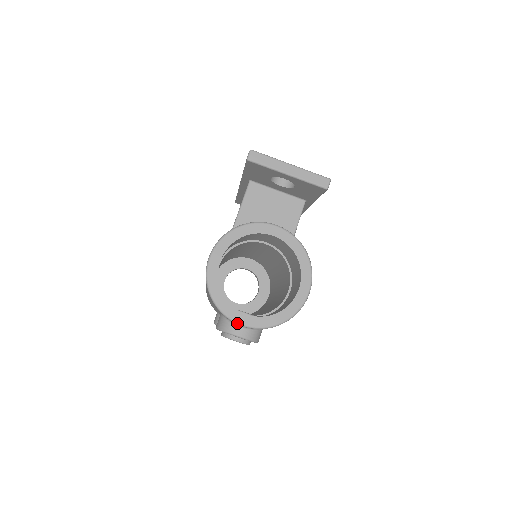
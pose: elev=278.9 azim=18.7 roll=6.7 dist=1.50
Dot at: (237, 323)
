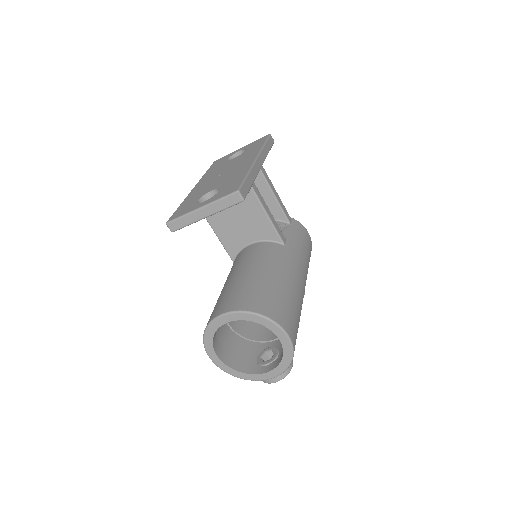
Dot at: occluded
